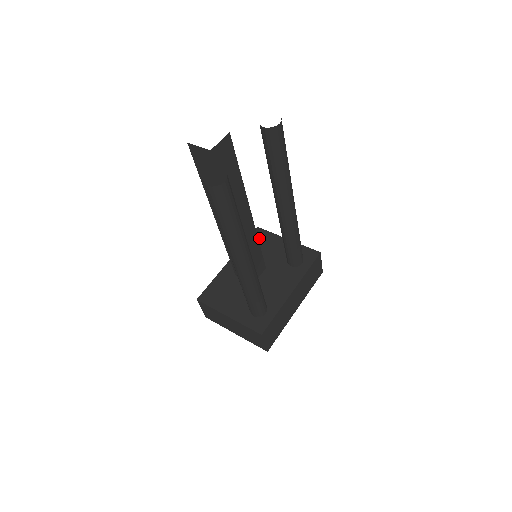
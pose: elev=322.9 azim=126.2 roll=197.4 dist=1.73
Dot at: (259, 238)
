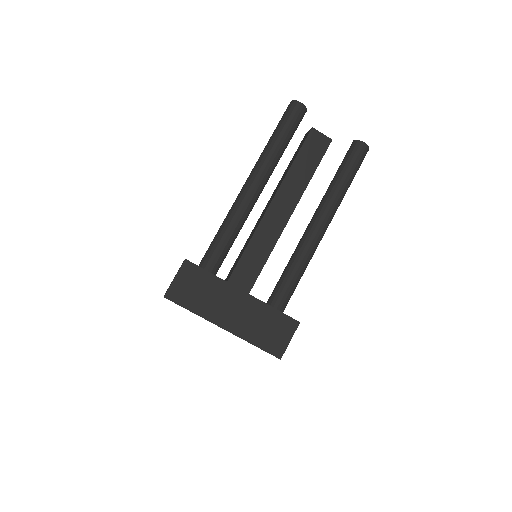
Dot at: occluded
